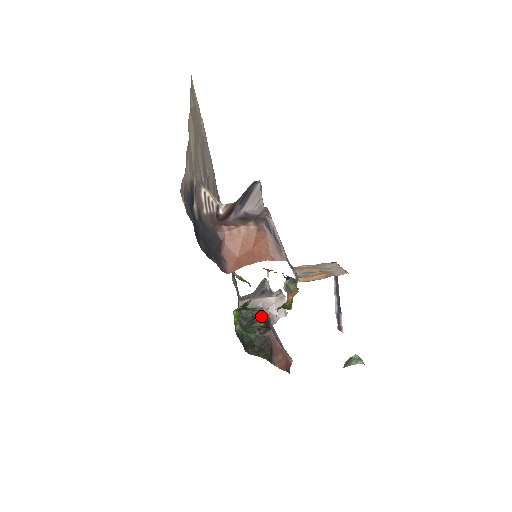
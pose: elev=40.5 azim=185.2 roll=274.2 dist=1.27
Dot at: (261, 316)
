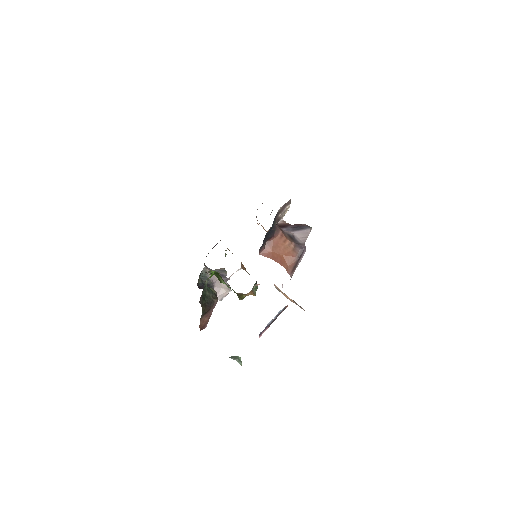
Dot at: (211, 287)
